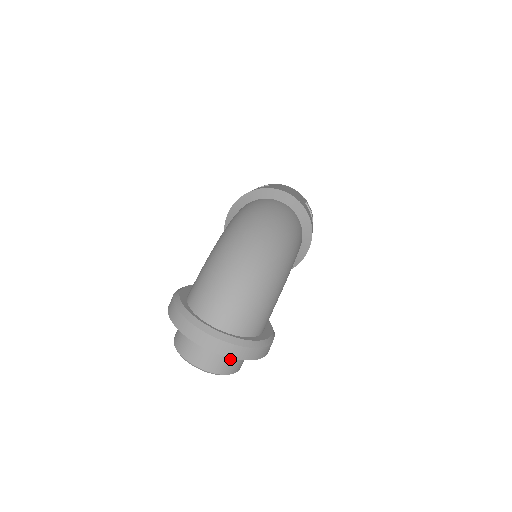
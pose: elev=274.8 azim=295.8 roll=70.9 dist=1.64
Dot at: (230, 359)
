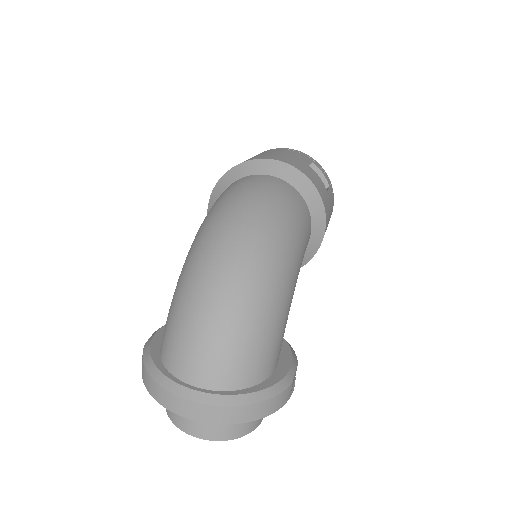
Dot at: occluded
